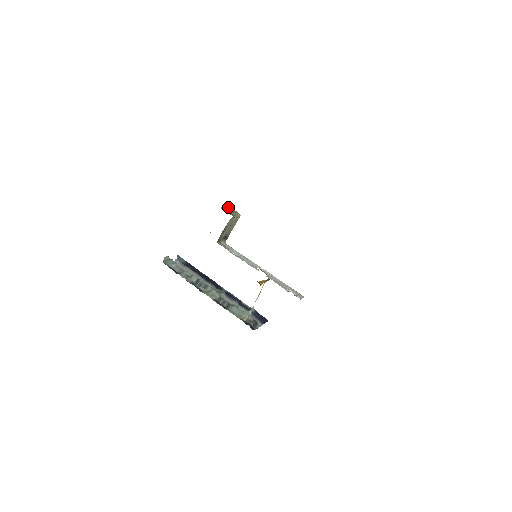
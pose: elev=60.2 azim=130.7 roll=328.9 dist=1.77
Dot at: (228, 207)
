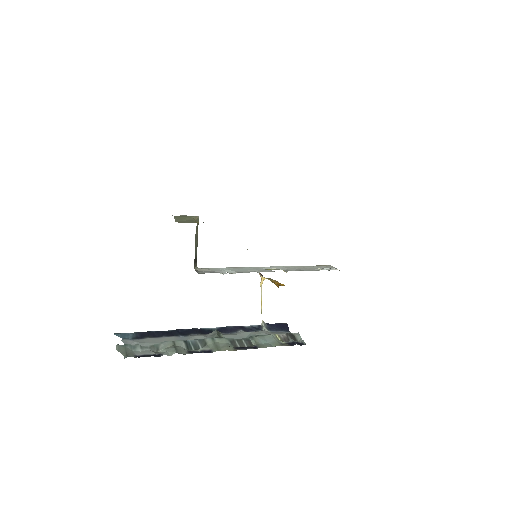
Dot at: (176, 216)
